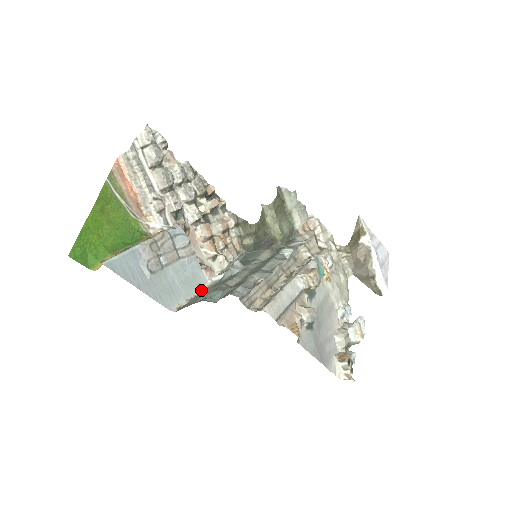
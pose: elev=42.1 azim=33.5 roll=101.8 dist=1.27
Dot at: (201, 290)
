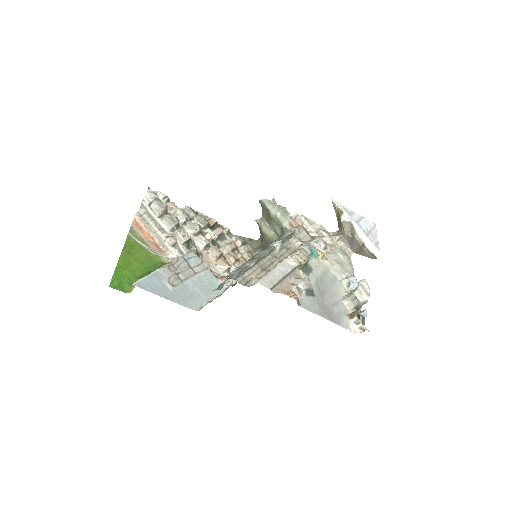
Dot at: (220, 294)
